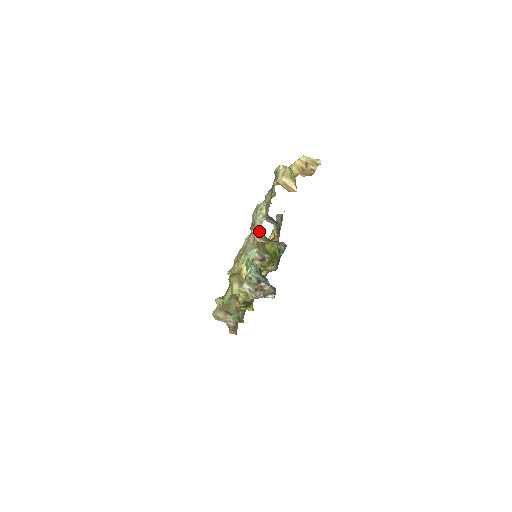
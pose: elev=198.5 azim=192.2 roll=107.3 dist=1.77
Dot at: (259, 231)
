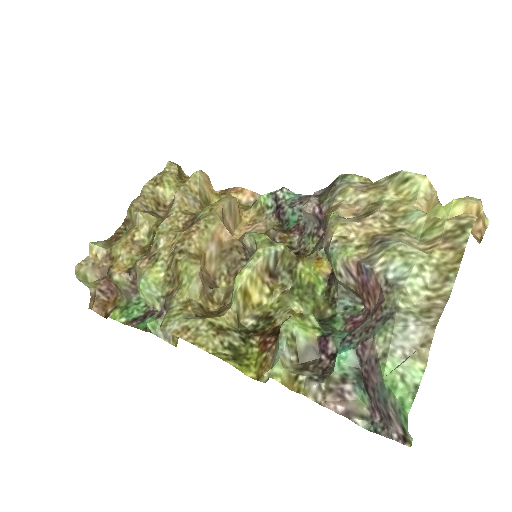
Dot at: (356, 273)
